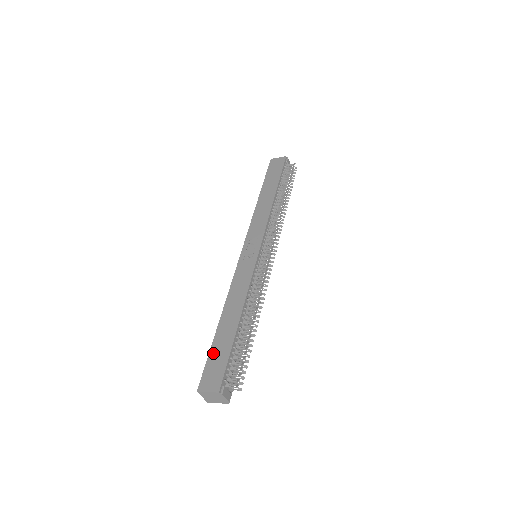
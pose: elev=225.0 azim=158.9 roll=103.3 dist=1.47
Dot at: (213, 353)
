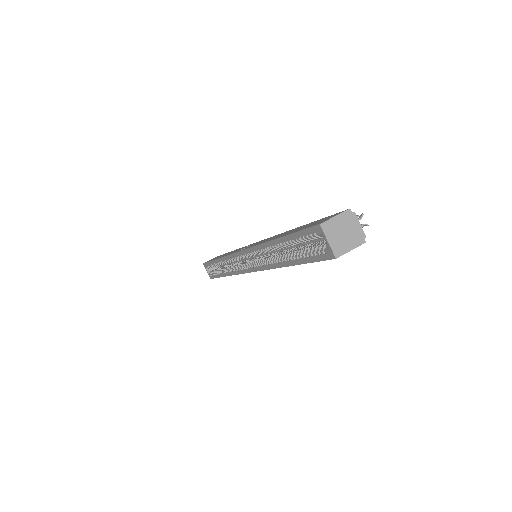
Dot at: (299, 229)
